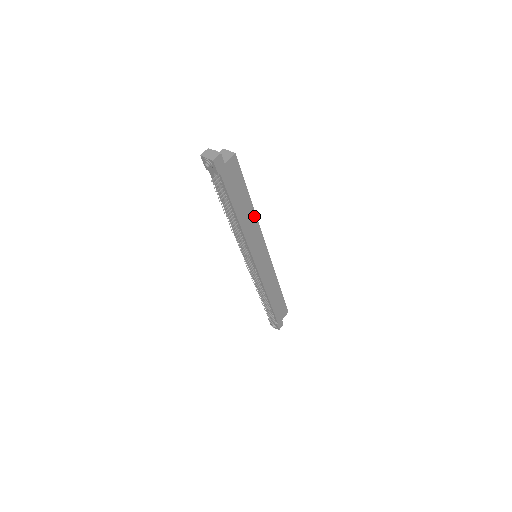
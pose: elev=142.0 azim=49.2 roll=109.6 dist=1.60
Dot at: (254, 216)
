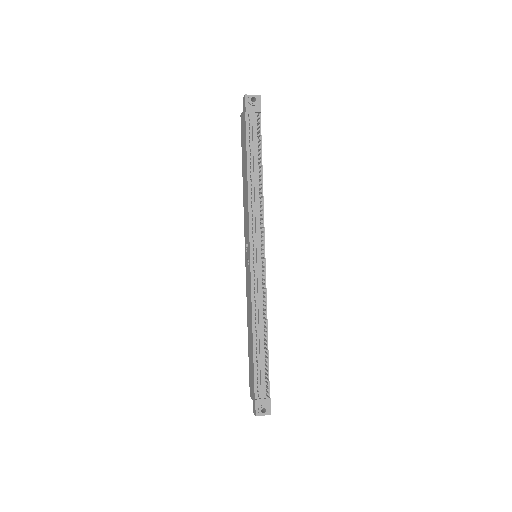
Dot at: occluded
